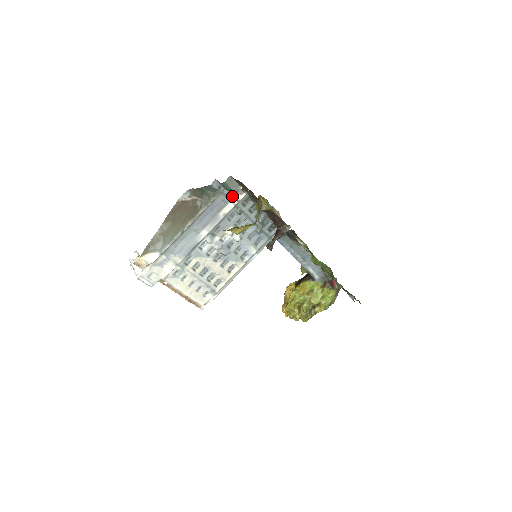
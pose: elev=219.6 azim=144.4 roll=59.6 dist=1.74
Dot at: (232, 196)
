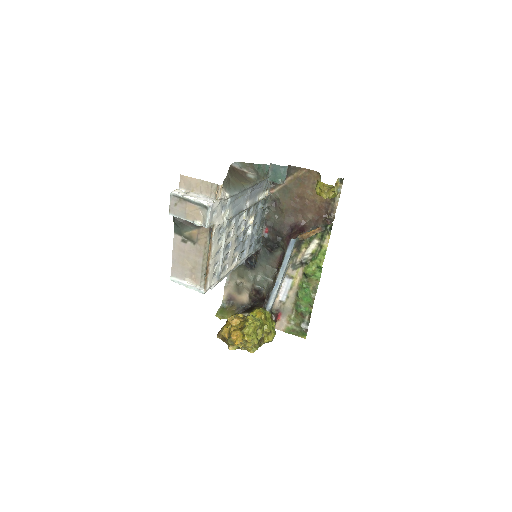
Dot at: (267, 188)
